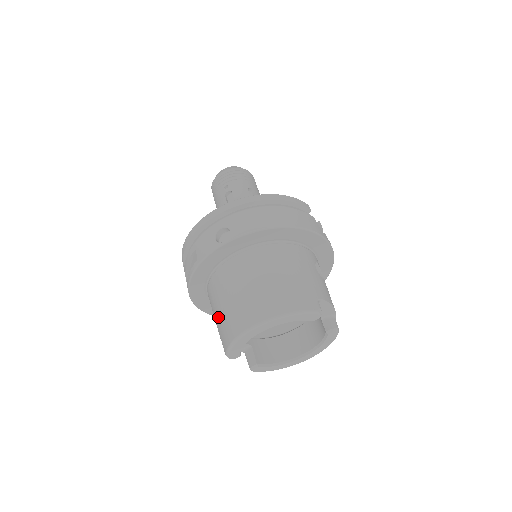
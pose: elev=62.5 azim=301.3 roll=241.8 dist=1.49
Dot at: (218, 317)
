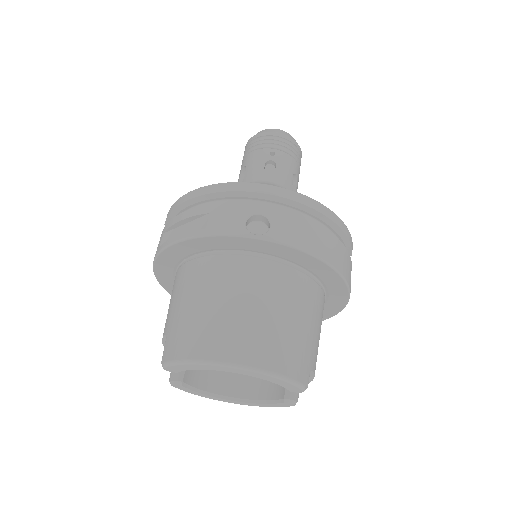
Dot at: (183, 311)
